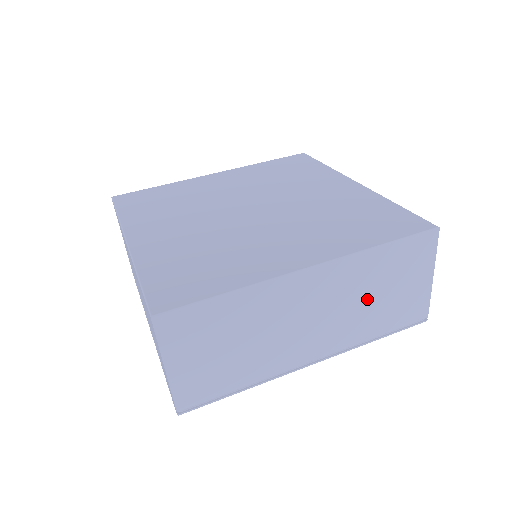
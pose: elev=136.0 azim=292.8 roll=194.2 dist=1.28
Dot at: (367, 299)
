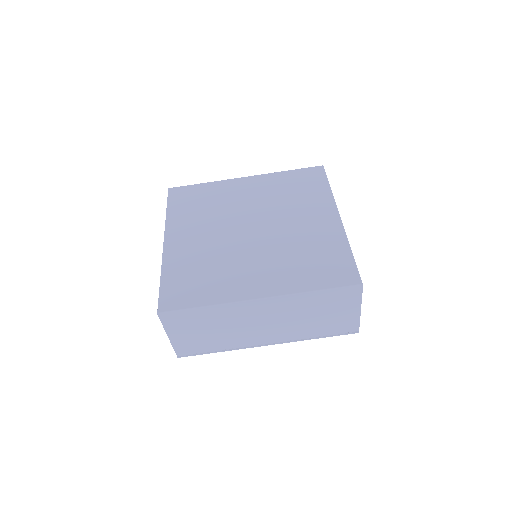
Dot at: (306, 317)
